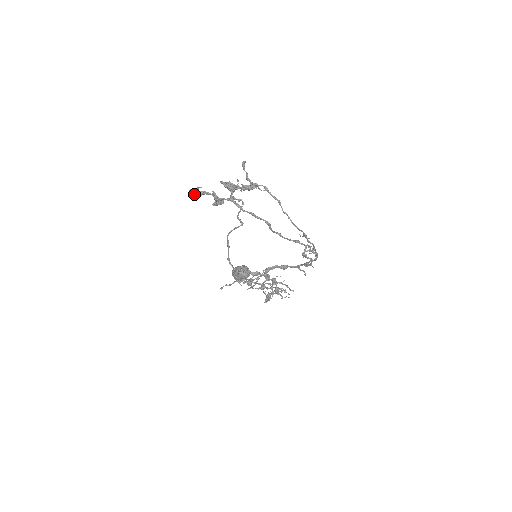
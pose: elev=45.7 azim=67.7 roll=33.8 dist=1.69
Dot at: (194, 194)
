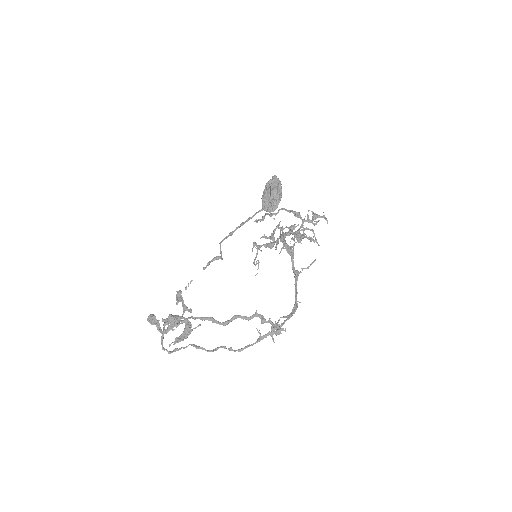
Dot at: (152, 323)
